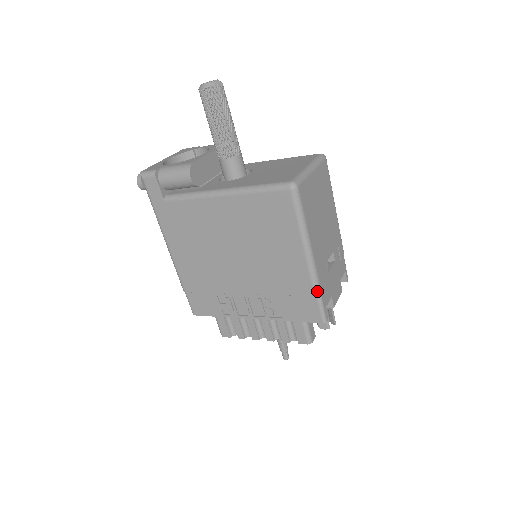
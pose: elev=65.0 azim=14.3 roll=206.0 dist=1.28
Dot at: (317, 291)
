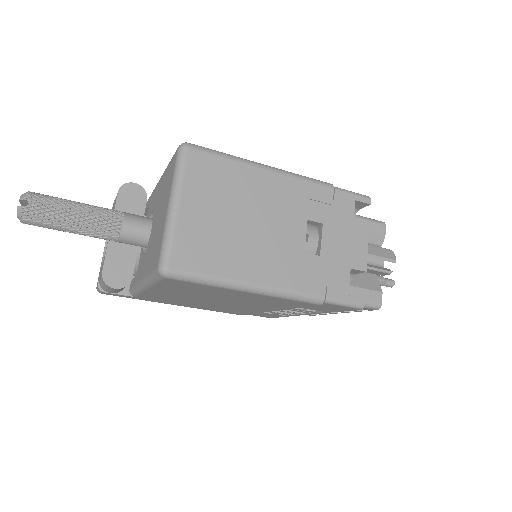
Dot at: (317, 302)
